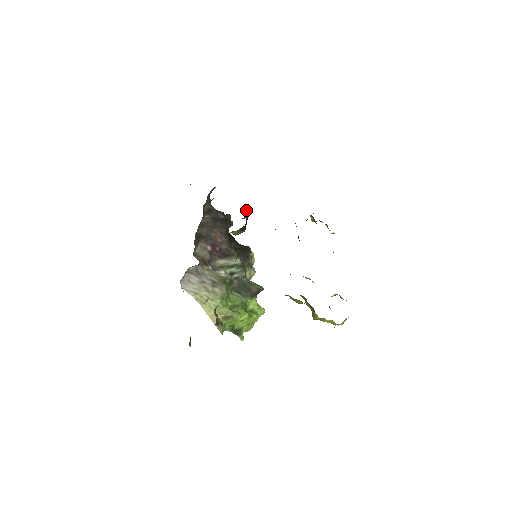
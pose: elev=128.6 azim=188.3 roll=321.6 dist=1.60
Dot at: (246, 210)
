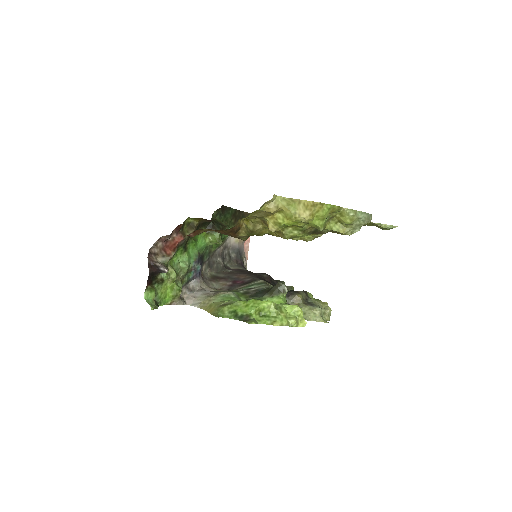
Dot at: (220, 222)
